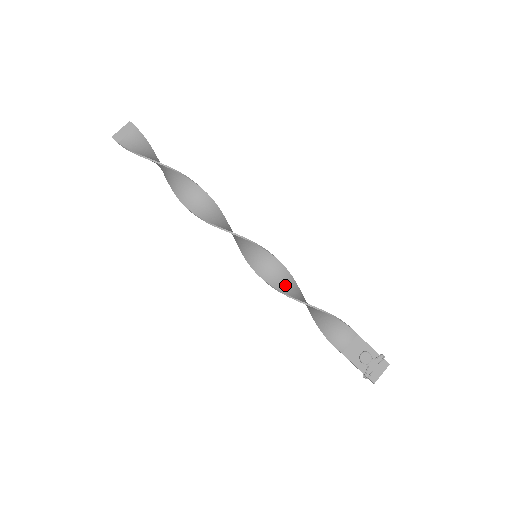
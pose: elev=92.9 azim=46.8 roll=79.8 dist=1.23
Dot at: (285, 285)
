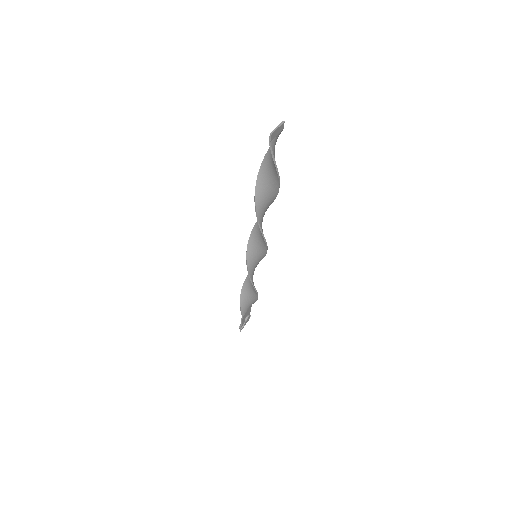
Dot at: occluded
